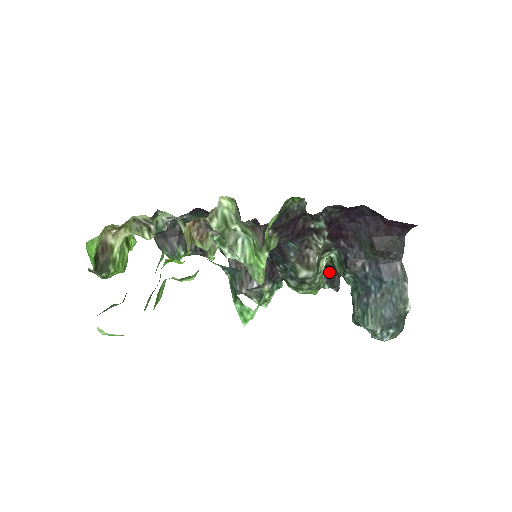
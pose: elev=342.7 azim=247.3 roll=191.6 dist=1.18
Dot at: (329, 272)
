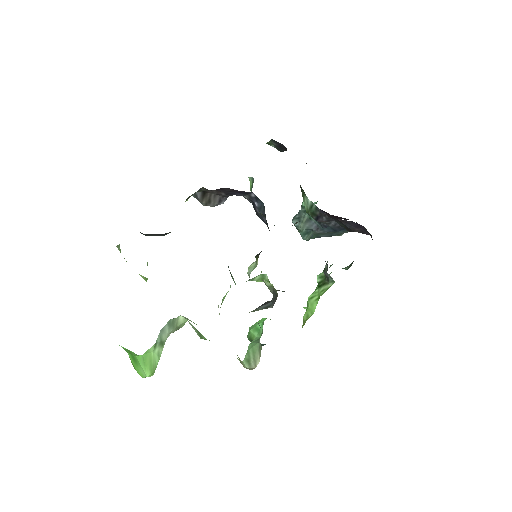
Dot at: (284, 147)
